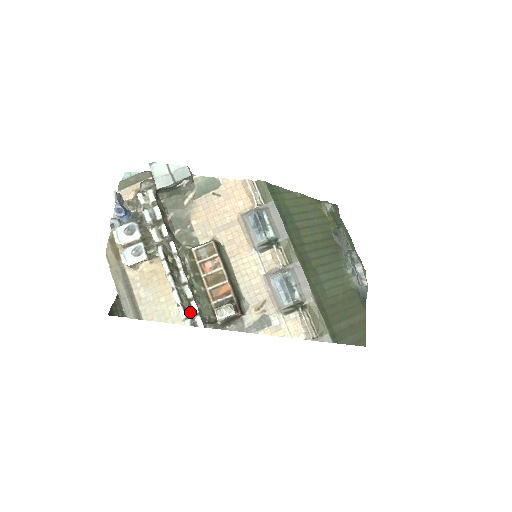
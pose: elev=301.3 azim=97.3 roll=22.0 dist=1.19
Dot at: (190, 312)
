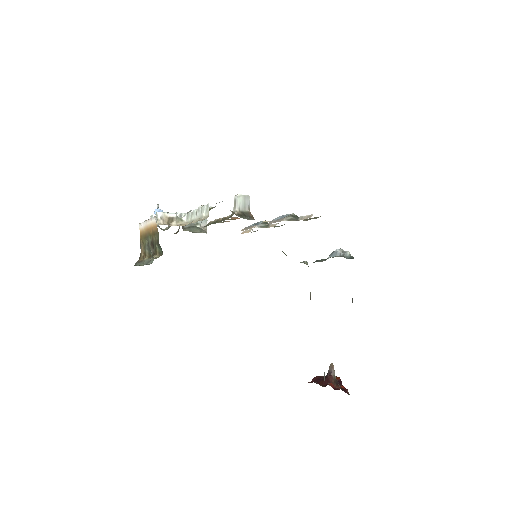
Dot at: occluded
